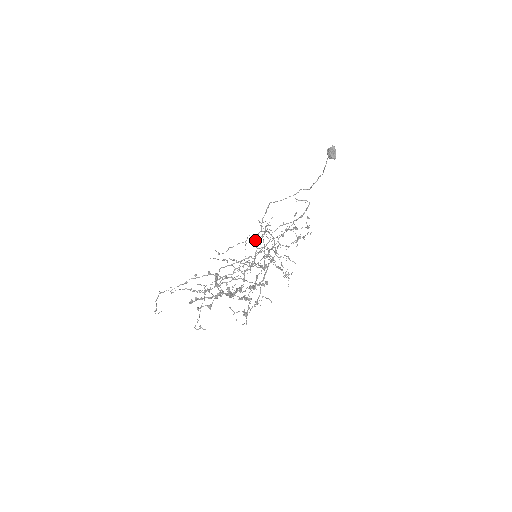
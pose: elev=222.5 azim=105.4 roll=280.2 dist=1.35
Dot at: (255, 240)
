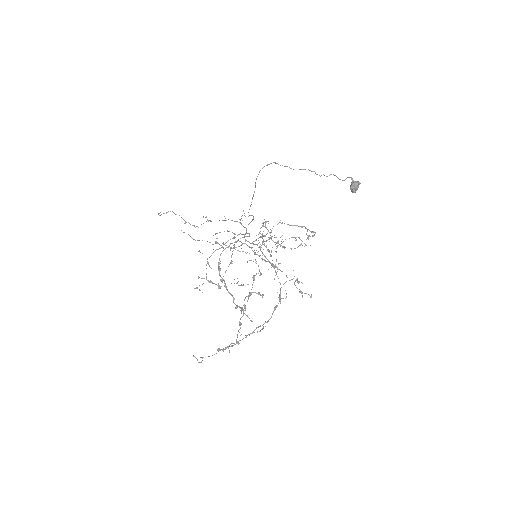
Dot at: occluded
